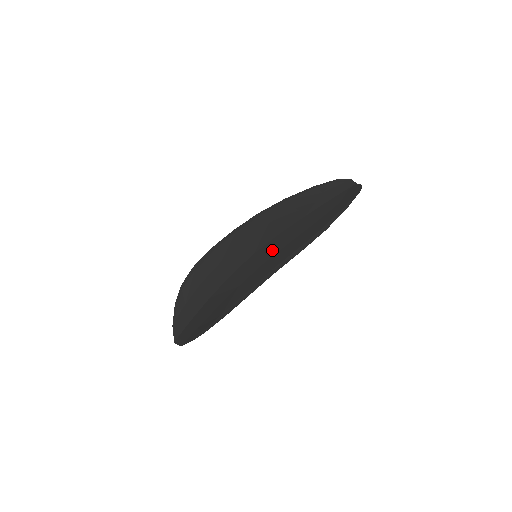
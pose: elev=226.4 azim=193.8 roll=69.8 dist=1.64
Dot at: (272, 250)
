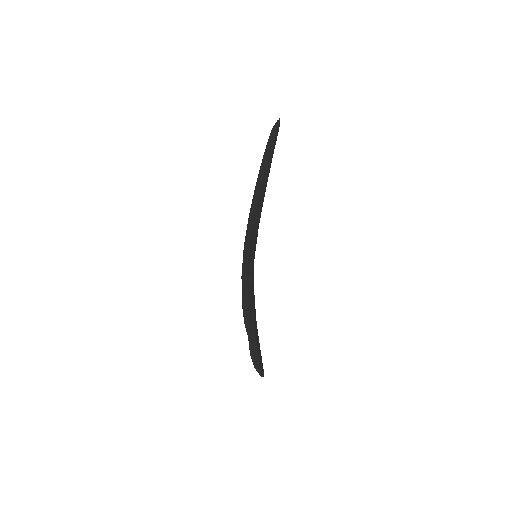
Dot at: occluded
